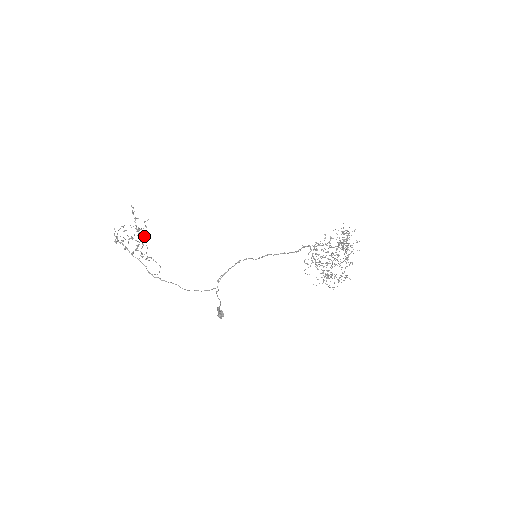
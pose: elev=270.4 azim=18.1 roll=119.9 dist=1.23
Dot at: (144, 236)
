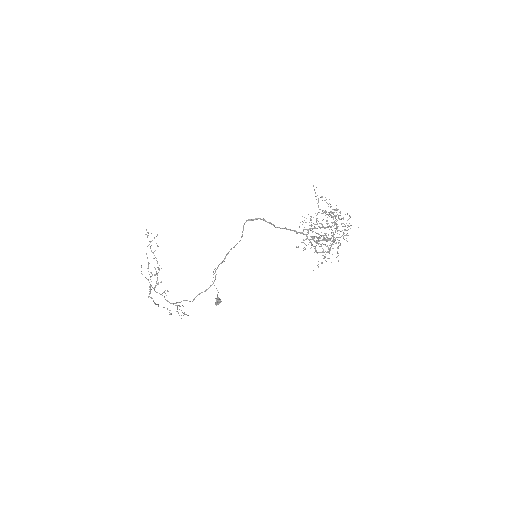
Dot at: (187, 315)
